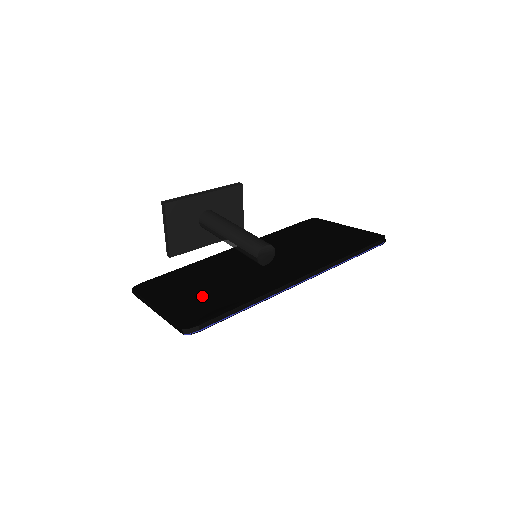
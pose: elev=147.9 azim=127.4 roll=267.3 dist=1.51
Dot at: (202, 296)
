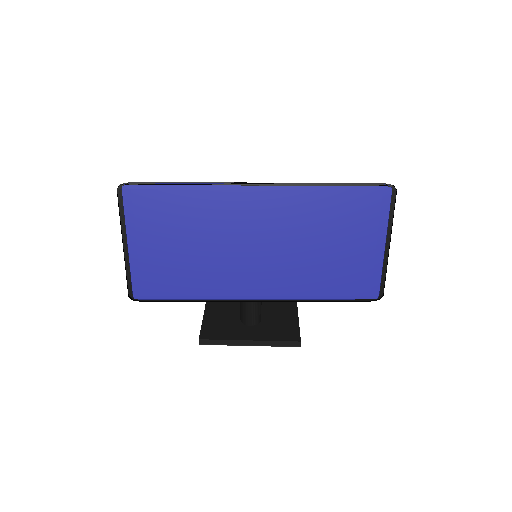
Dot at: (165, 226)
